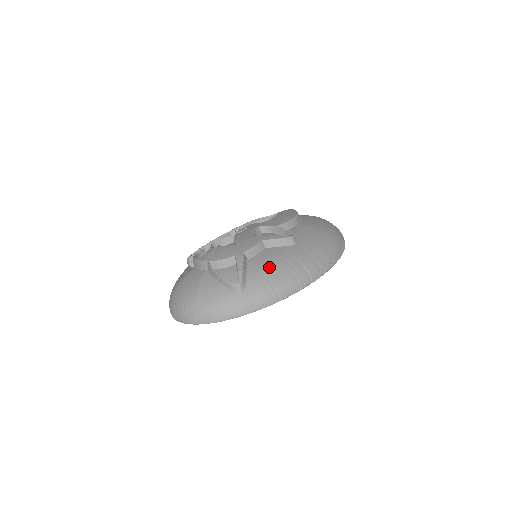
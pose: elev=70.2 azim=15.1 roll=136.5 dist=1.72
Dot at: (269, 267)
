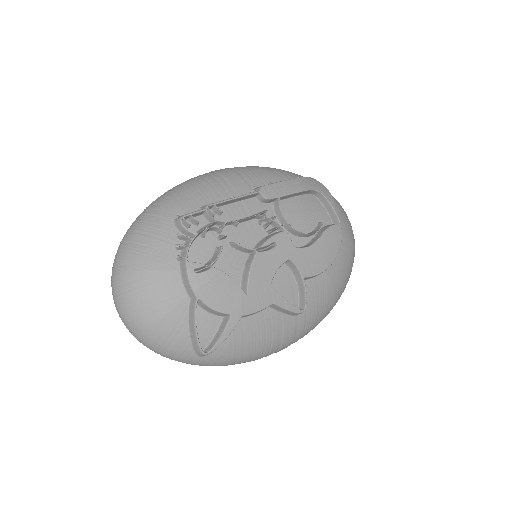
Dot at: (251, 341)
